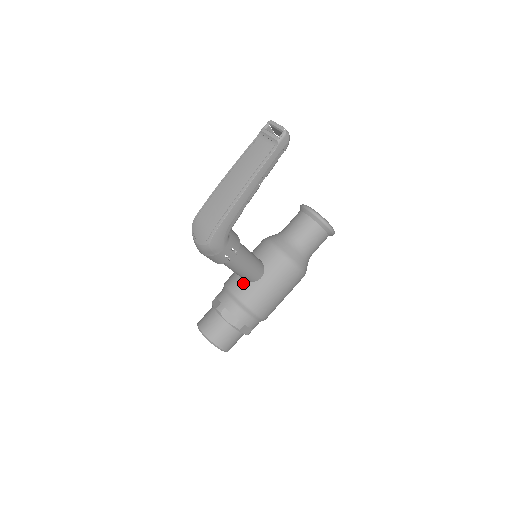
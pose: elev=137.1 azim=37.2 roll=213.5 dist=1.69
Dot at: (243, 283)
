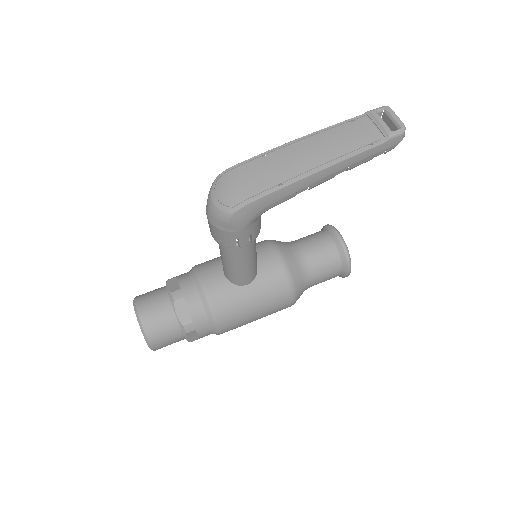
Dot at: (222, 279)
